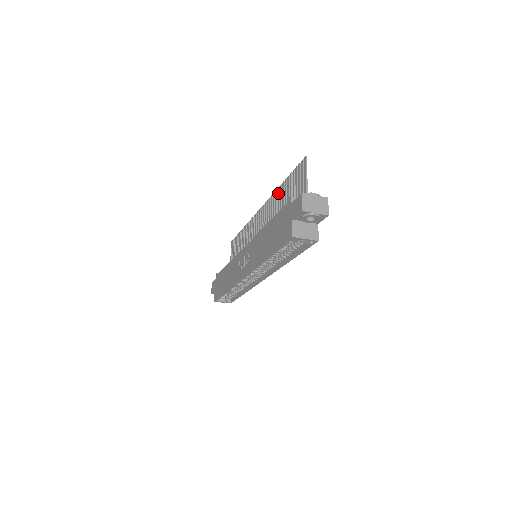
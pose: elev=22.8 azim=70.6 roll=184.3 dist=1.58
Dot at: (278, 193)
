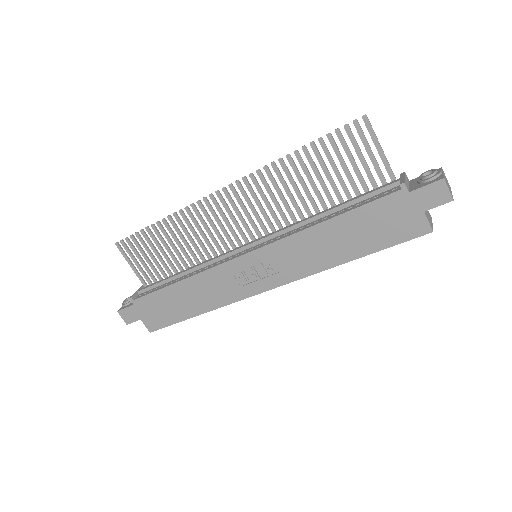
Dot at: (285, 168)
